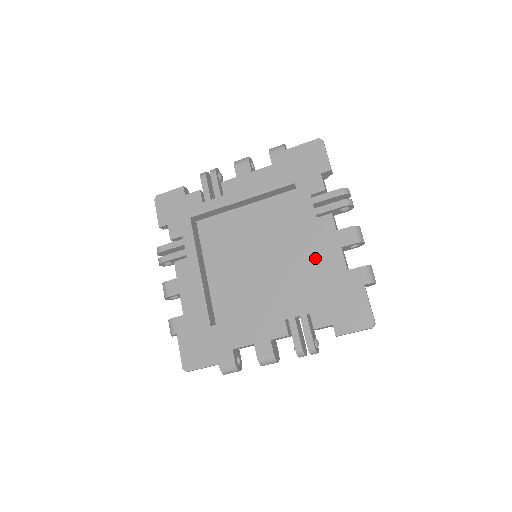
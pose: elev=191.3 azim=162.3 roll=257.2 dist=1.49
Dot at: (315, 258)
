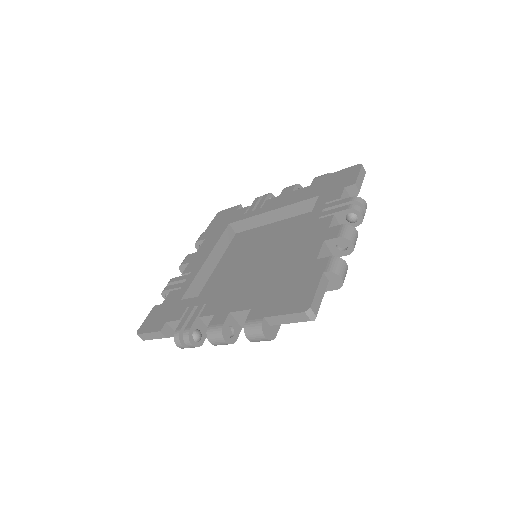
Dot at: (287, 205)
